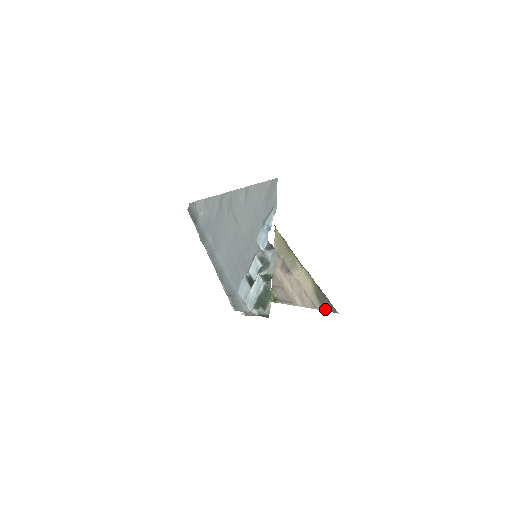
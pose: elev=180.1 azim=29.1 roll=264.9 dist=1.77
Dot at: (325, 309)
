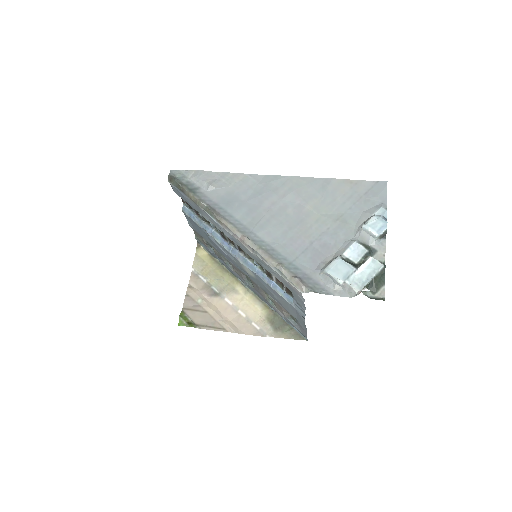
Dot at: (284, 336)
